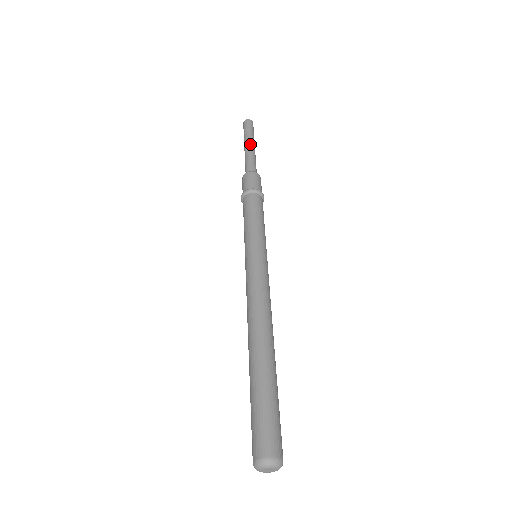
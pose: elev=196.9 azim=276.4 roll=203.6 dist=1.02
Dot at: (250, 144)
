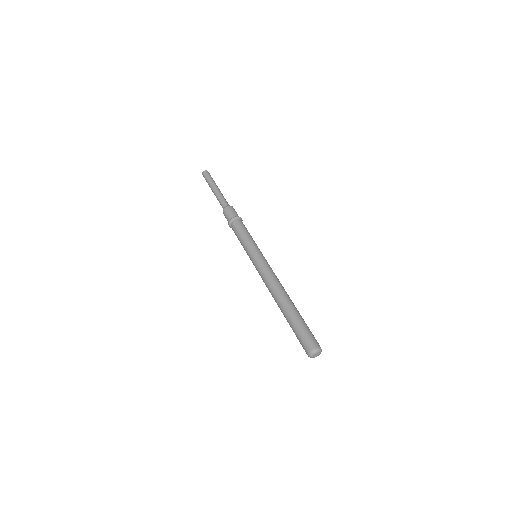
Dot at: (218, 188)
